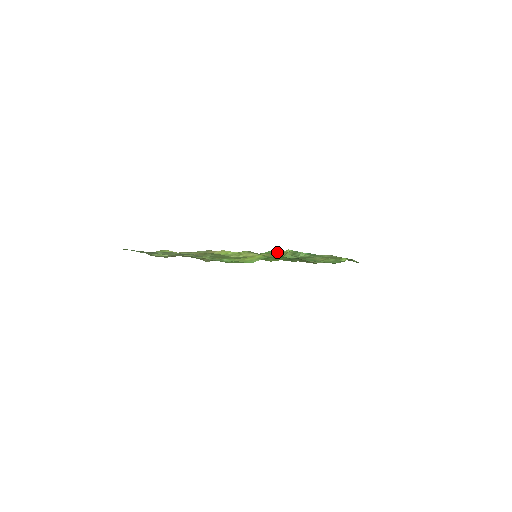
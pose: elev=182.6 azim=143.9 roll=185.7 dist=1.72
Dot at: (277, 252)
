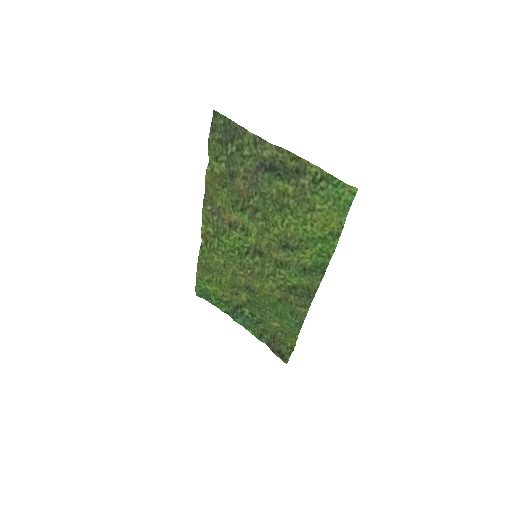
Dot at: (216, 297)
